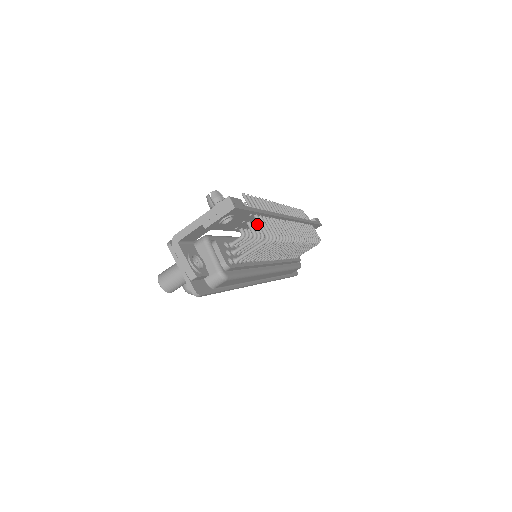
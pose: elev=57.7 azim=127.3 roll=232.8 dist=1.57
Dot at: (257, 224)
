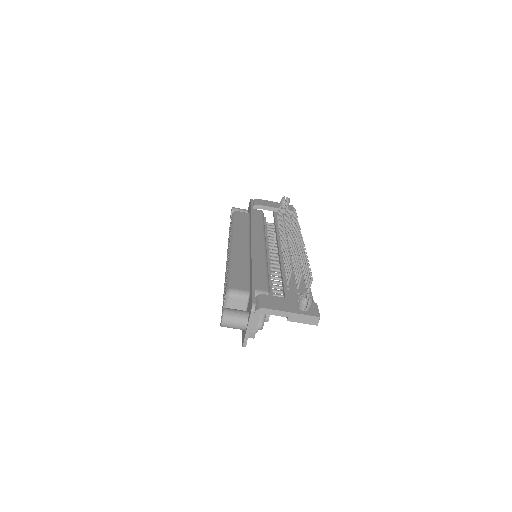
Dot at: occluded
